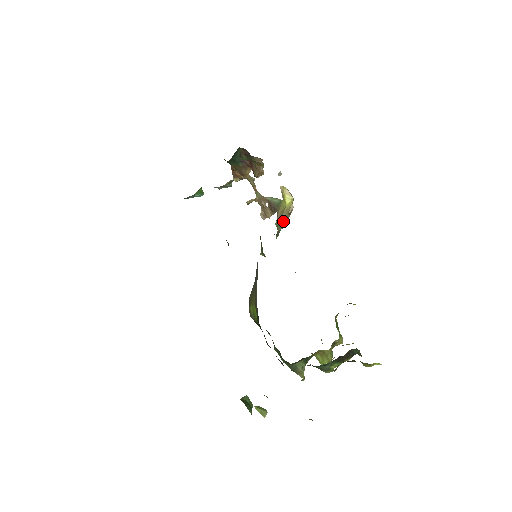
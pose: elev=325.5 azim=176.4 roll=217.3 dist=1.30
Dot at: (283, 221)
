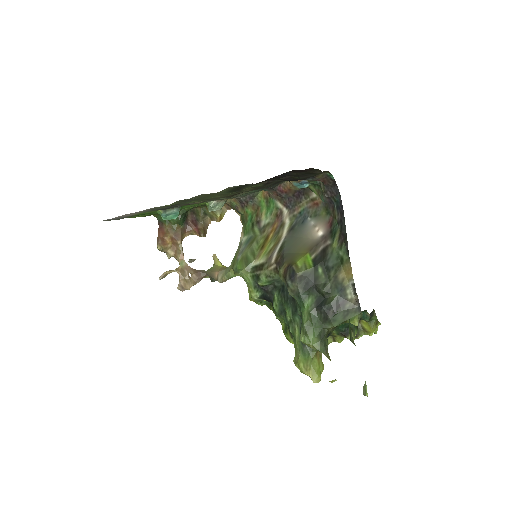
Dot at: occluded
